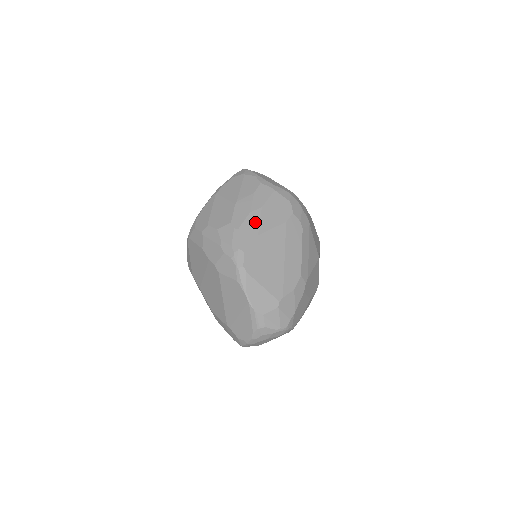
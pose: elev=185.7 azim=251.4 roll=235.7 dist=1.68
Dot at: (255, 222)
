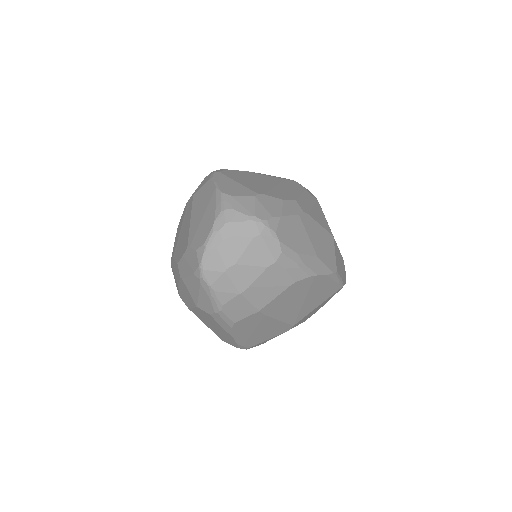
Dot at: occluded
